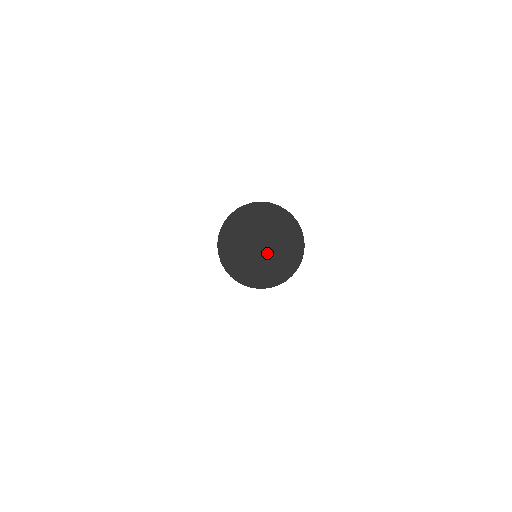
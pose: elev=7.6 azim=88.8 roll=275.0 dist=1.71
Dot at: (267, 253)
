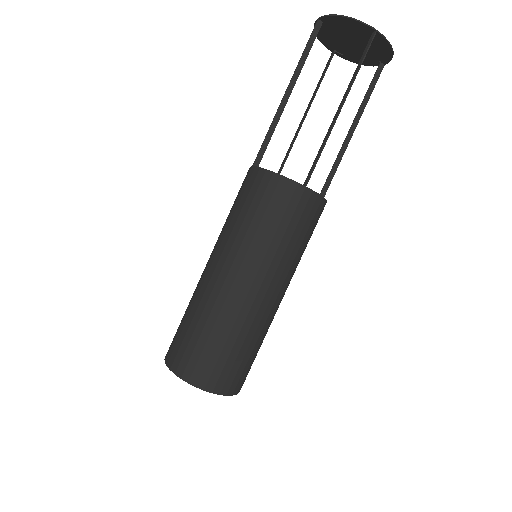
Dot at: (362, 43)
